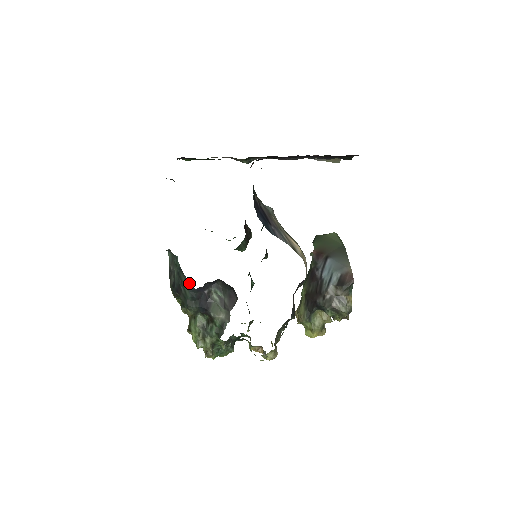
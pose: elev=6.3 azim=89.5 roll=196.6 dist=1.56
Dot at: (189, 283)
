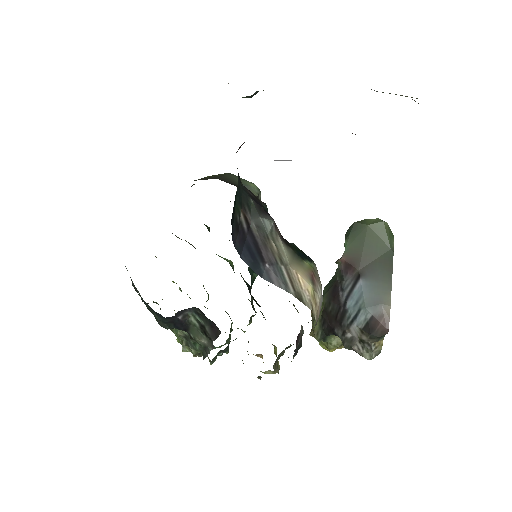
Dot at: occluded
